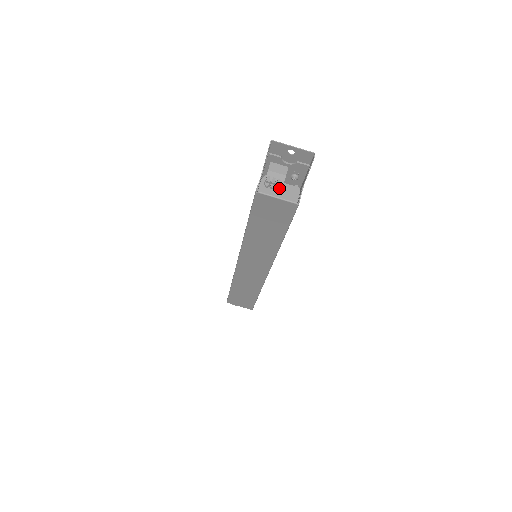
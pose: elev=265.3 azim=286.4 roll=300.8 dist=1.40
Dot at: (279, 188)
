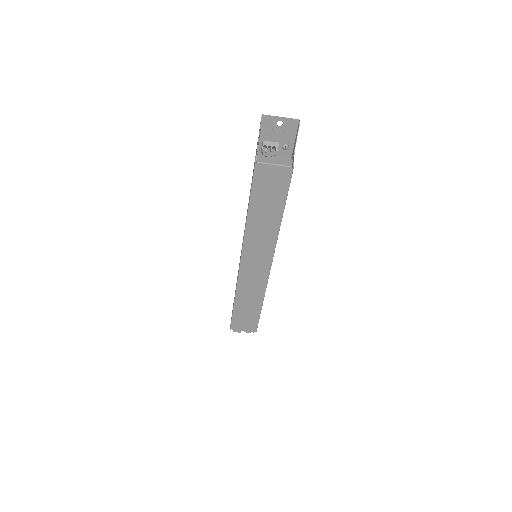
Dot at: (275, 156)
